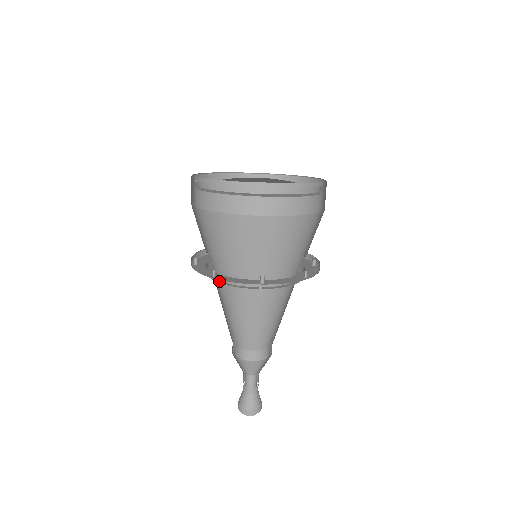
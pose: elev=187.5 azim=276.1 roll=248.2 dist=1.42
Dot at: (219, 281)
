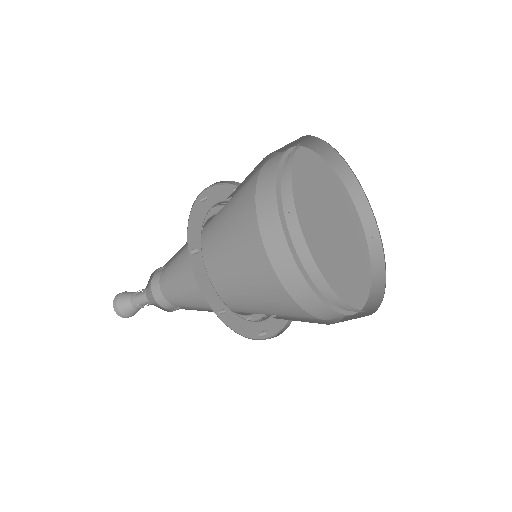
Dot at: occluded
